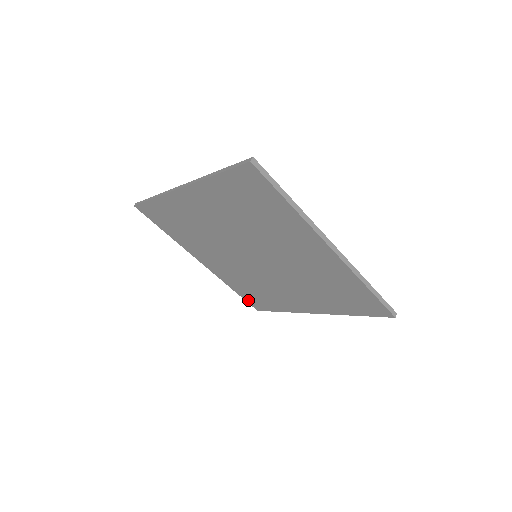
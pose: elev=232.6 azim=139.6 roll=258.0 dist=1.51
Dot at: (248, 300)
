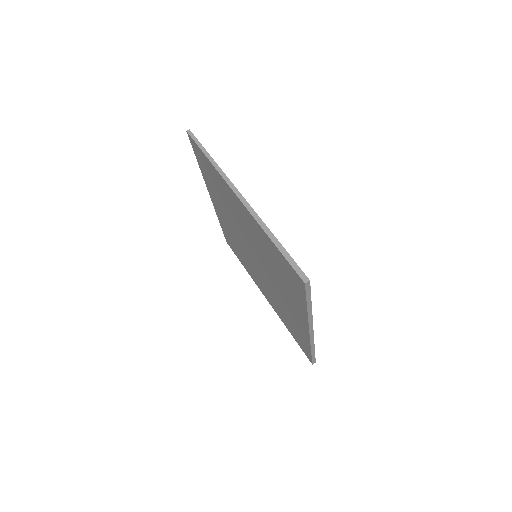
Dot at: (225, 235)
